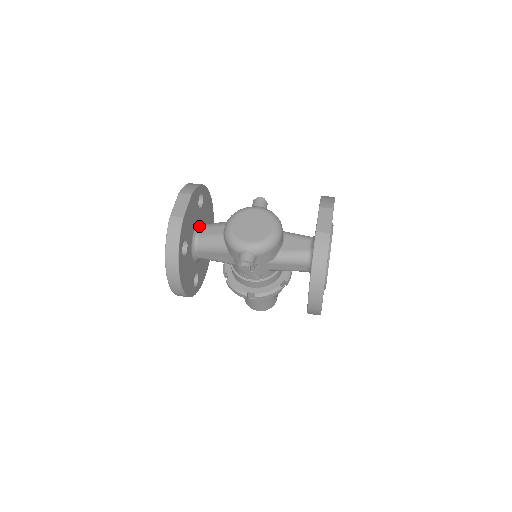
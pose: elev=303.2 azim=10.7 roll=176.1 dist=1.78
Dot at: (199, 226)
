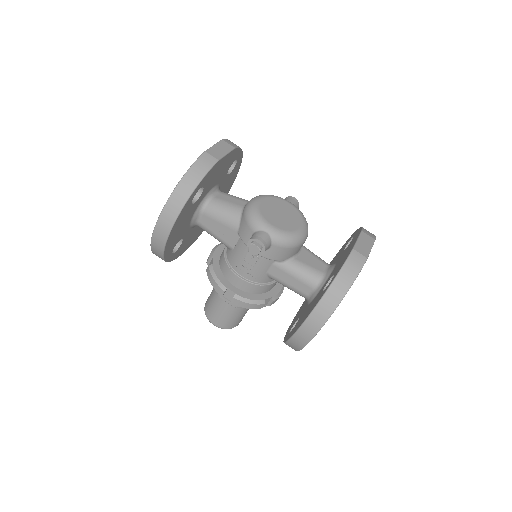
Dot at: (218, 189)
